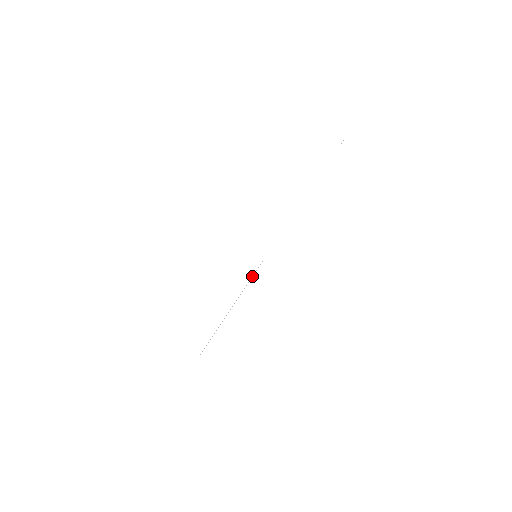
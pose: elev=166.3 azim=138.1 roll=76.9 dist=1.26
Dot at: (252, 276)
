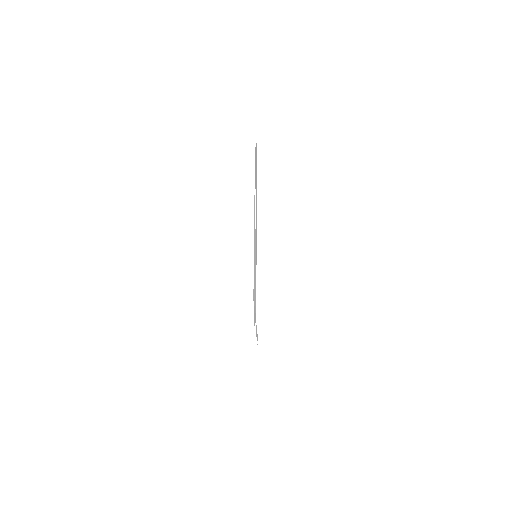
Dot at: (256, 273)
